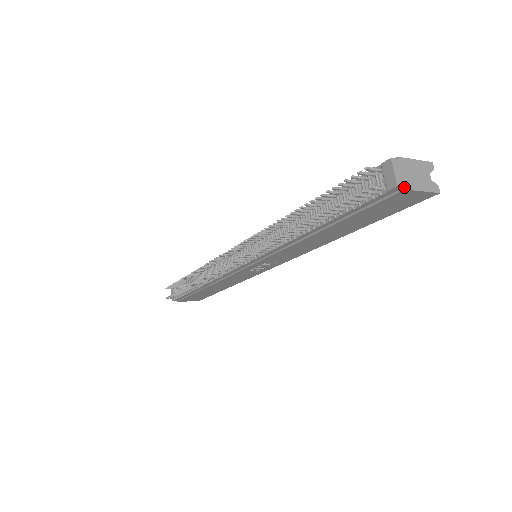
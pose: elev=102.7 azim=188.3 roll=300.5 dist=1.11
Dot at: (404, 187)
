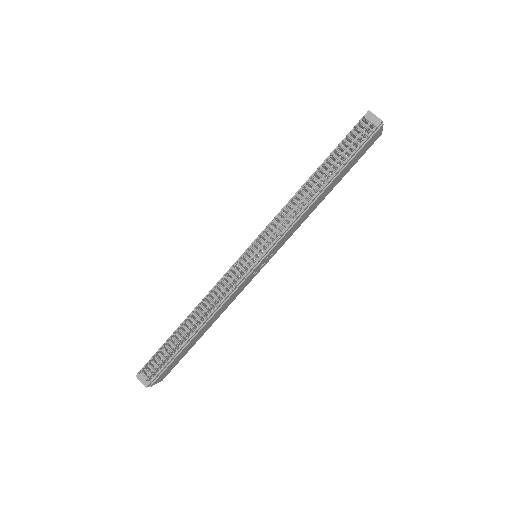
Dot at: (382, 123)
